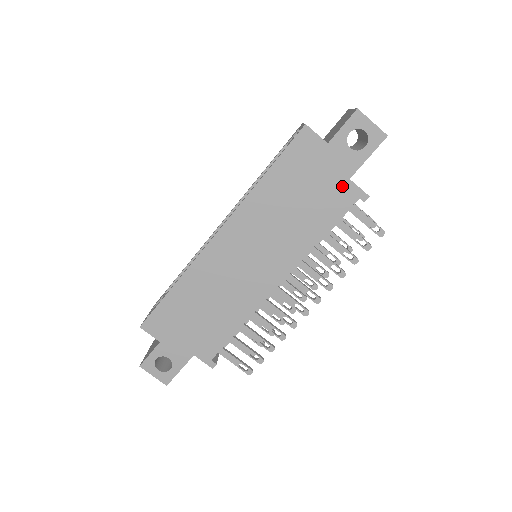
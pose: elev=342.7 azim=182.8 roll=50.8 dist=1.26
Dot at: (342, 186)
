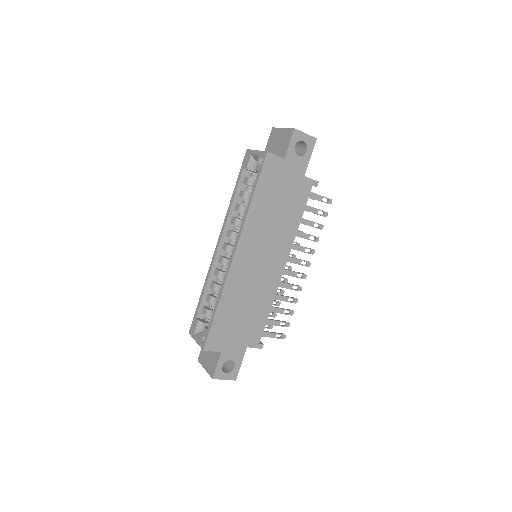
Dot at: (301, 183)
